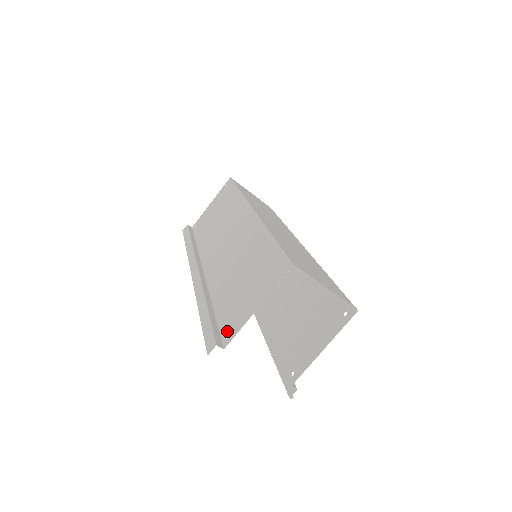
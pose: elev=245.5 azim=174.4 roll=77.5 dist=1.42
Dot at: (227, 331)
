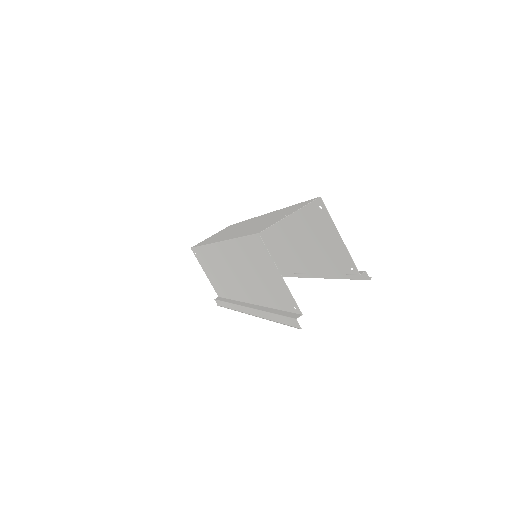
Dot at: (291, 306)
